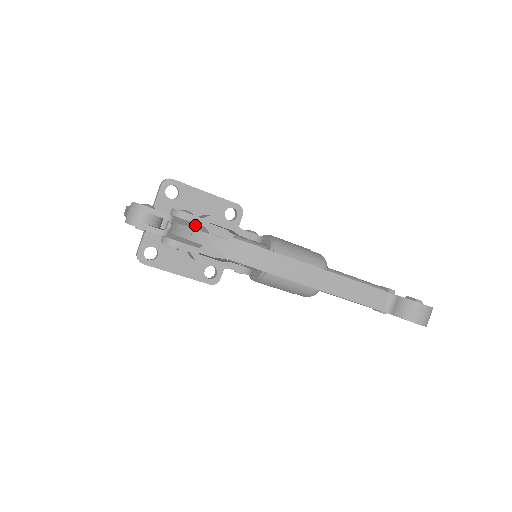
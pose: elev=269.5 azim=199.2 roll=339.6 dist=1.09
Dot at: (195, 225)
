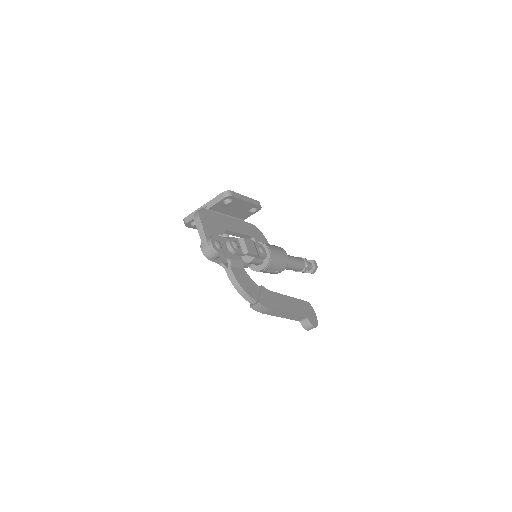
Dot at: (239, 262)
